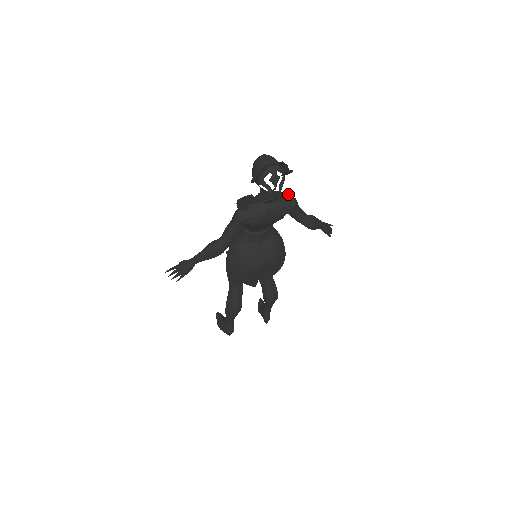
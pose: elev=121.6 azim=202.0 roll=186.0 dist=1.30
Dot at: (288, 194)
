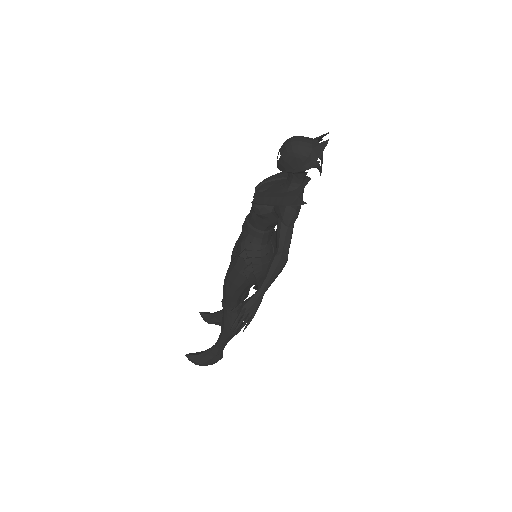
Dot at: occluded
